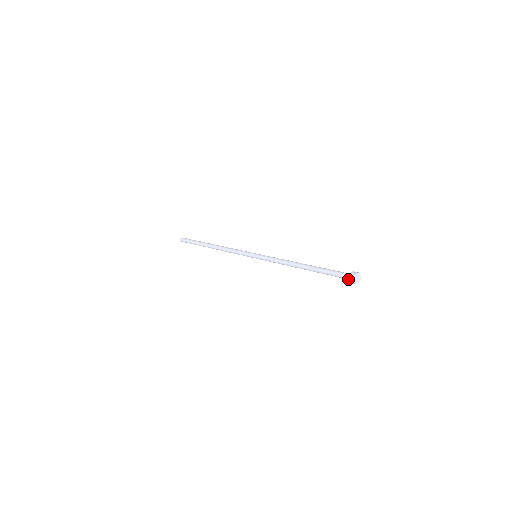
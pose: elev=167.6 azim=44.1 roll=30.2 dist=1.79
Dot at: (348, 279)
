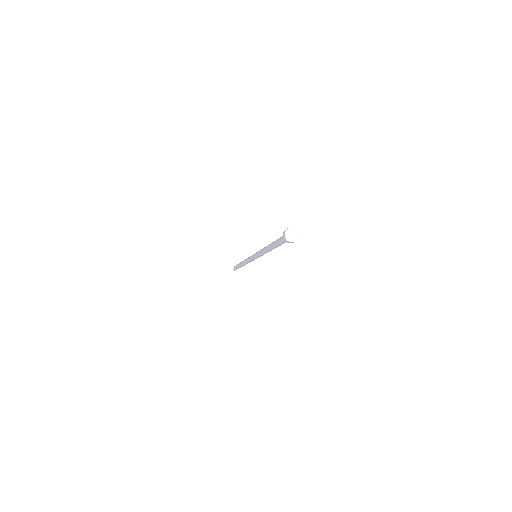
Dot at: occluded
